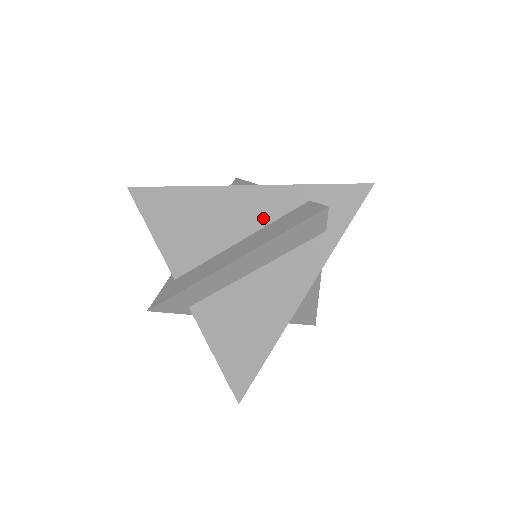
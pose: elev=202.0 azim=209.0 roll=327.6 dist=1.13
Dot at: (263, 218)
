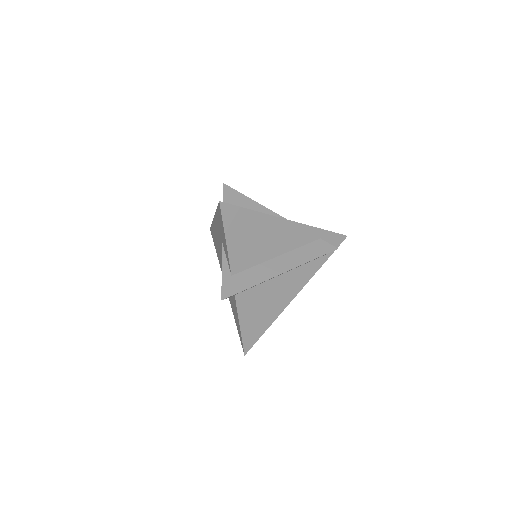
Dot at: (296, 243)
